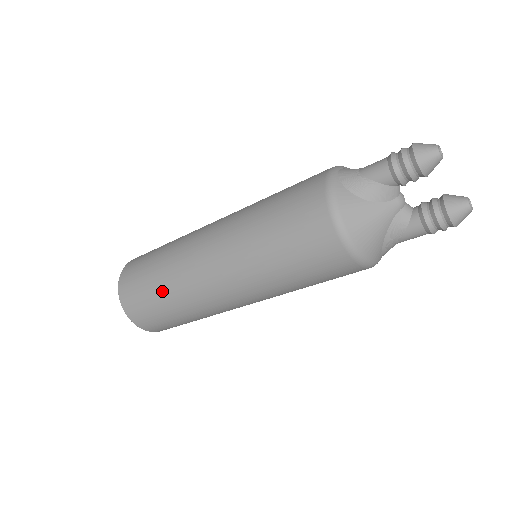
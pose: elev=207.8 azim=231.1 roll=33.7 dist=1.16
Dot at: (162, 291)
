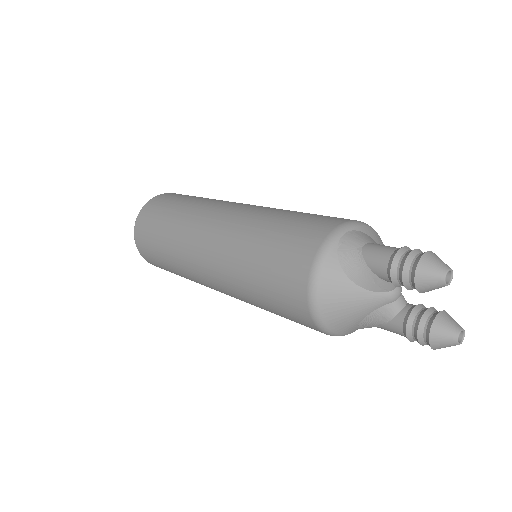
Dot at: (164, 248)
